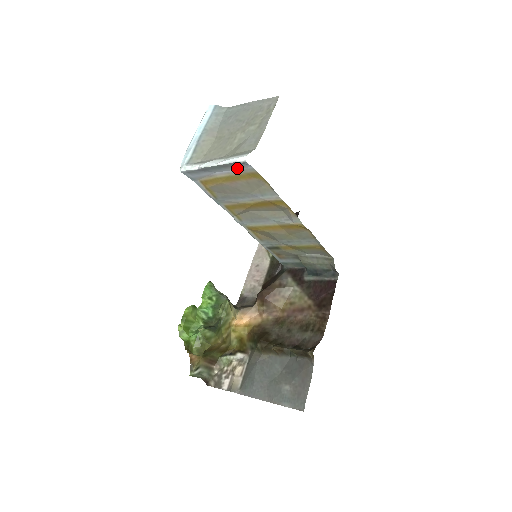
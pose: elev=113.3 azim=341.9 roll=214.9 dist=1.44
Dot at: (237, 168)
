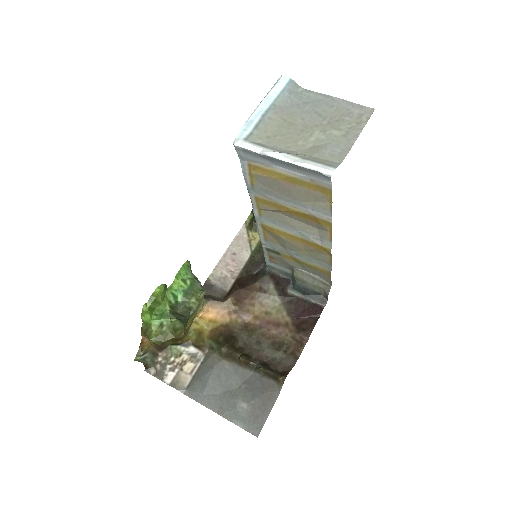
Dot at: (311, 175)
